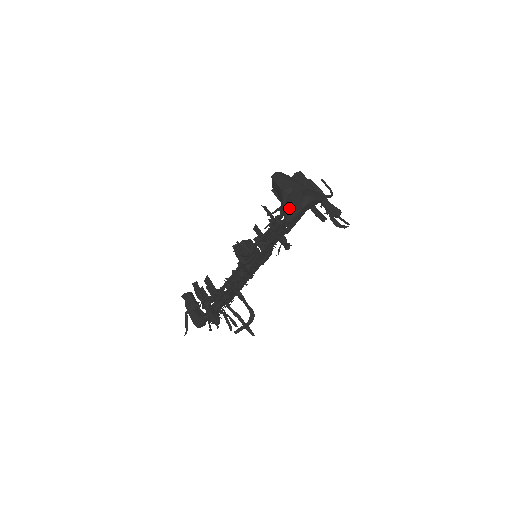
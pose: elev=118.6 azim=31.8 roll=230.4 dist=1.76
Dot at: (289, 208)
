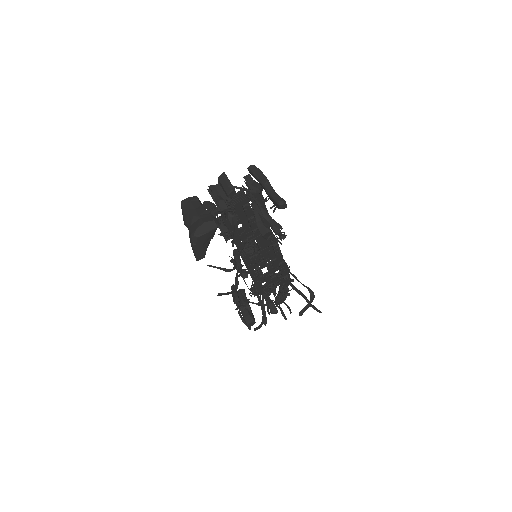
Dot at: occluded
